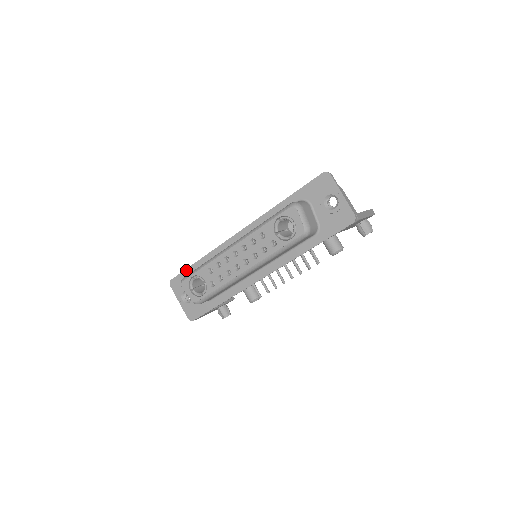
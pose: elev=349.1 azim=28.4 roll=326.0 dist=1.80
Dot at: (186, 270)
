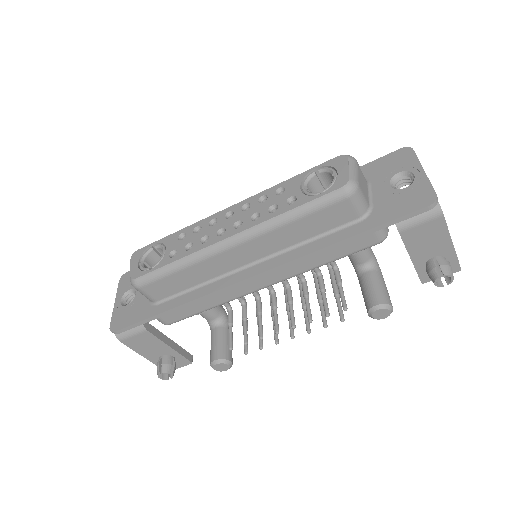
Dot at: occluded
